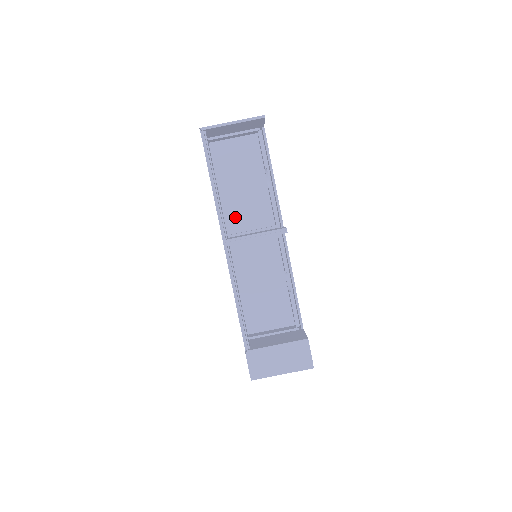
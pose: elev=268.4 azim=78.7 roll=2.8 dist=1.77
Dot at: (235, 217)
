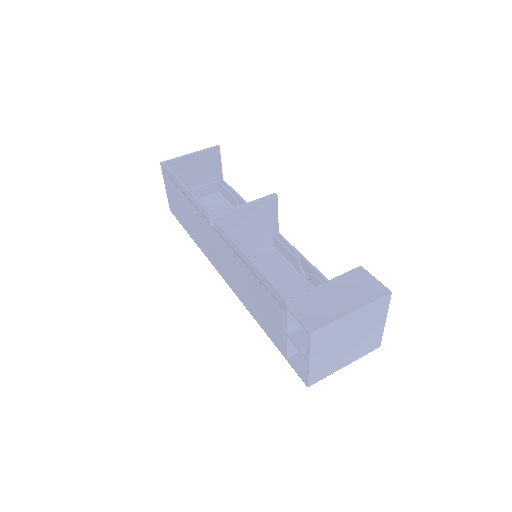
Dot at: occluded
